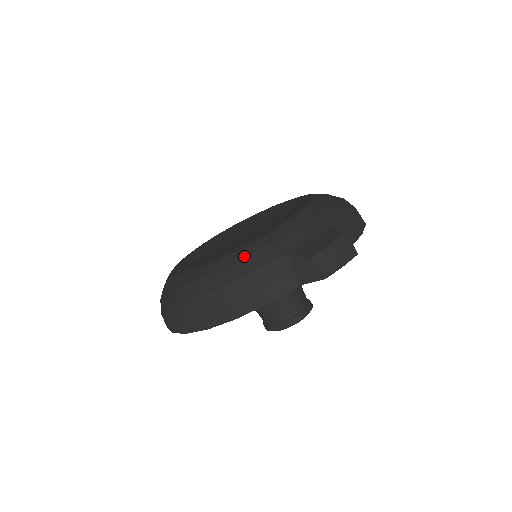
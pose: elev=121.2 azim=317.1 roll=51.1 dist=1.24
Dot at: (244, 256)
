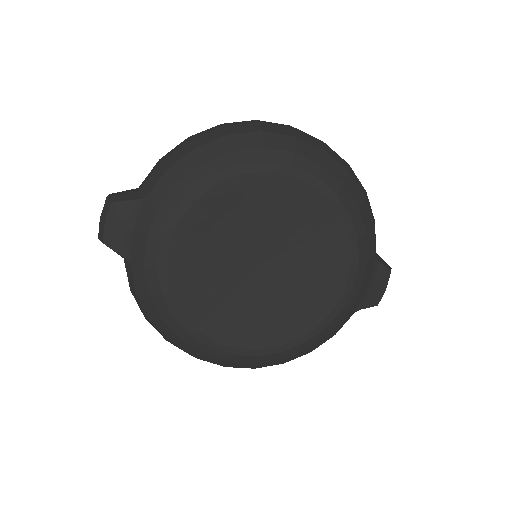
Dot at: (330, 332)
